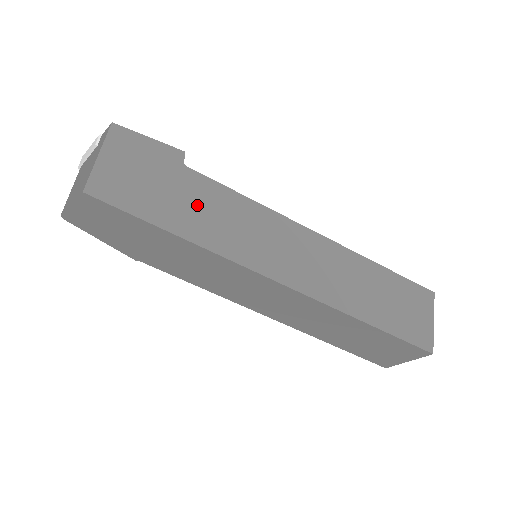
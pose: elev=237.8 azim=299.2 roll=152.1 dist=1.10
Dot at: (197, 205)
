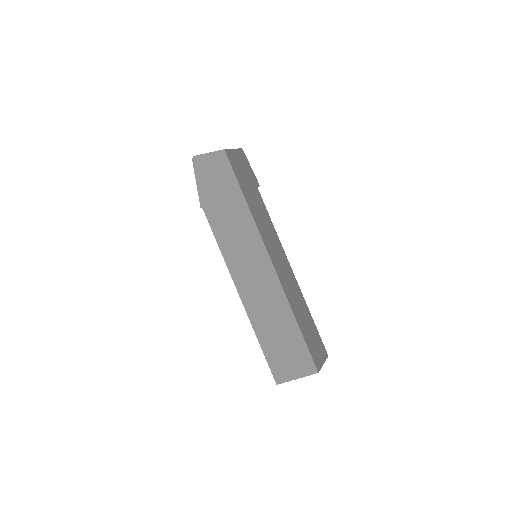
Dot at: (256, 202)
